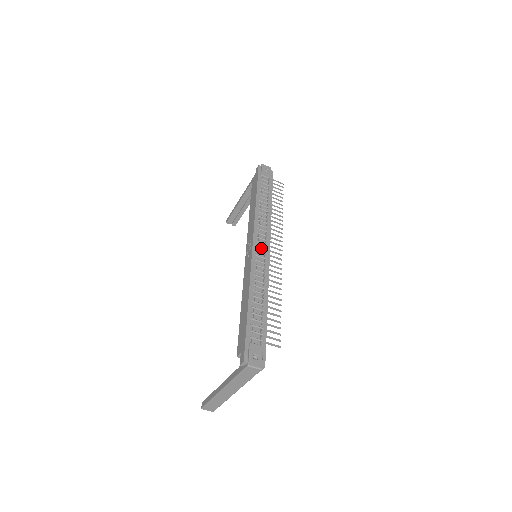
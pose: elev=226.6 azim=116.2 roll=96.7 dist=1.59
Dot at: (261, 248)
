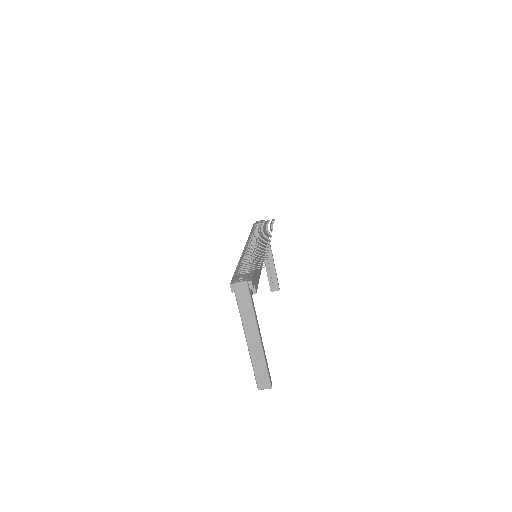
Dot at: occluded
